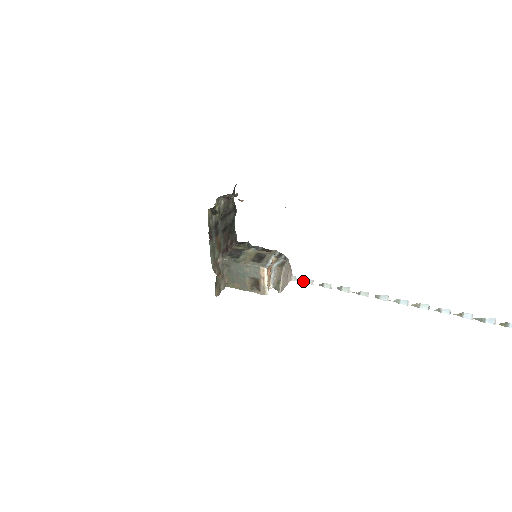
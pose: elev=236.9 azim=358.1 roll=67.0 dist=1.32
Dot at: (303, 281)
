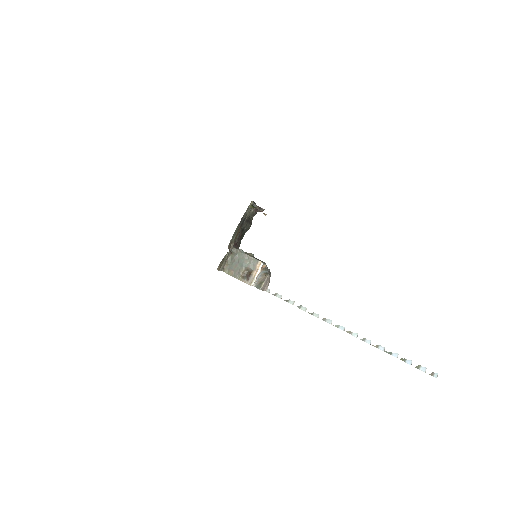
Dot at: (274, 294)
